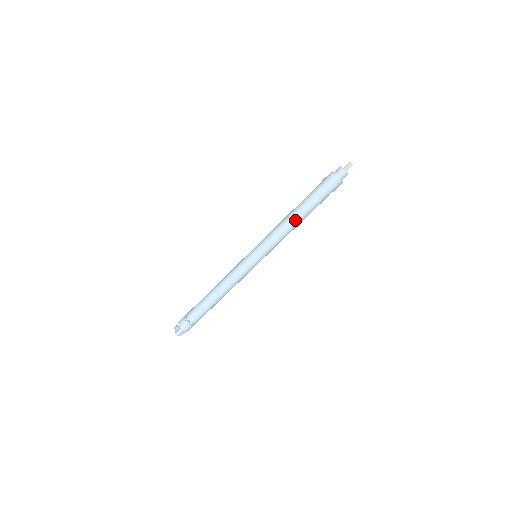
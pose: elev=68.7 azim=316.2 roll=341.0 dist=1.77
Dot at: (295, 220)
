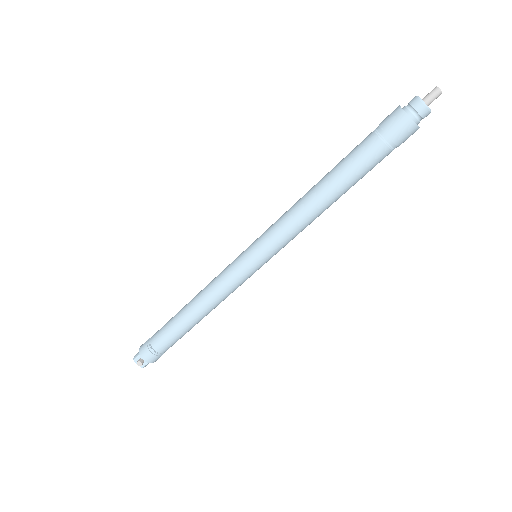
Dot at: occluded
